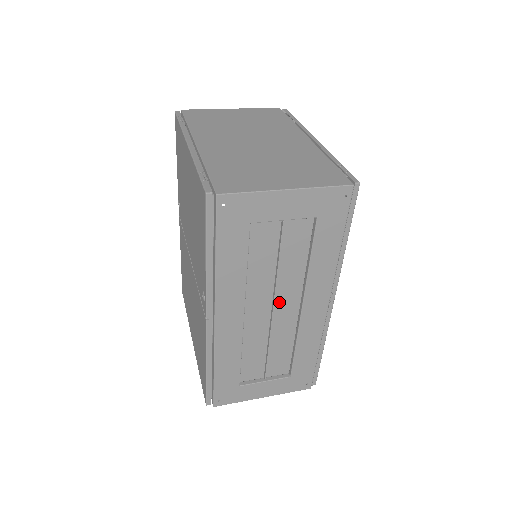
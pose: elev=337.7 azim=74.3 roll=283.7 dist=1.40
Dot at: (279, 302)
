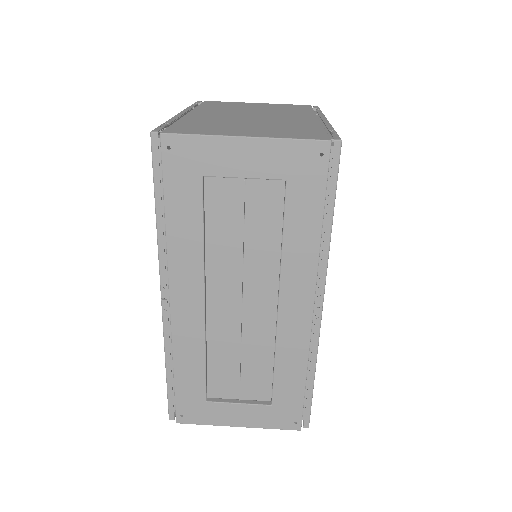
Dot at: (250, 294)
